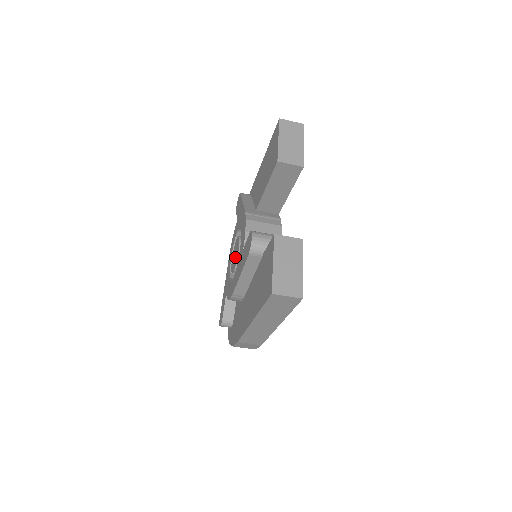
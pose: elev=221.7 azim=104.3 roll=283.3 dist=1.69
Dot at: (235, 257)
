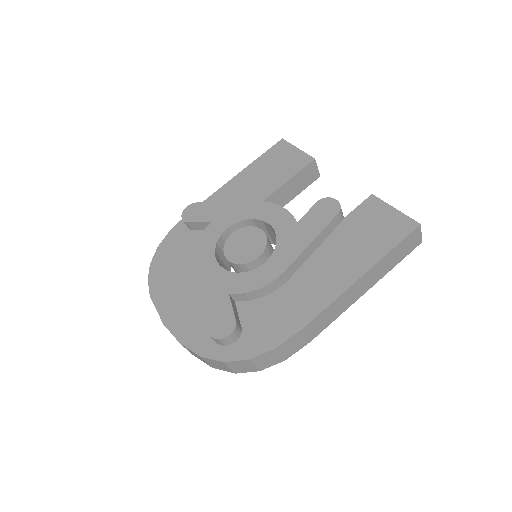
Dot at: (251, 245)
